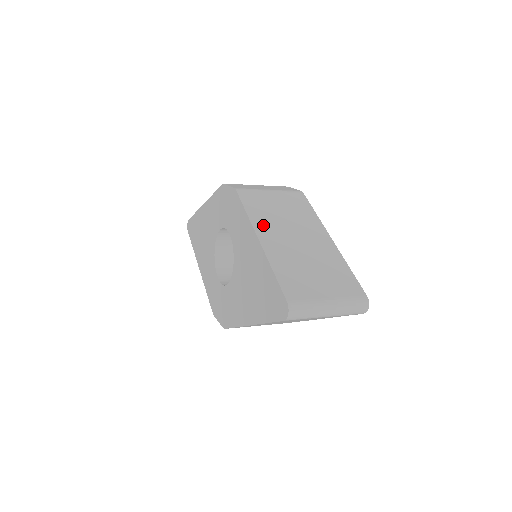
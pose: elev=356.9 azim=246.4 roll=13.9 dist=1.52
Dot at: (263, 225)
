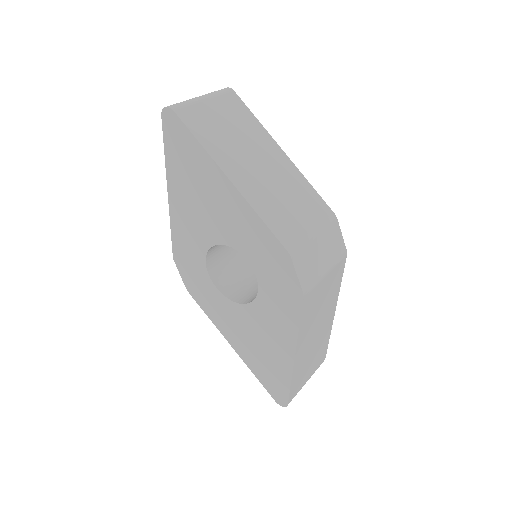
Dot at: (304, 336)
